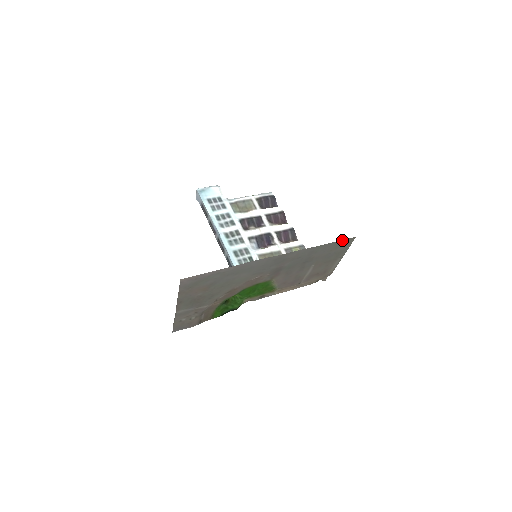
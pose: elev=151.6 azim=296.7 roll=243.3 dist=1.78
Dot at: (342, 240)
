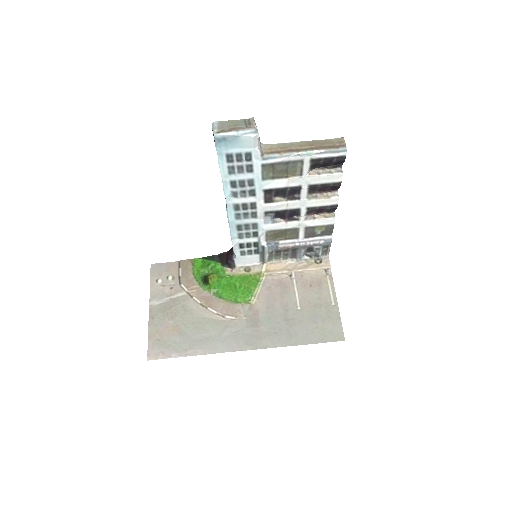
Dot at: occluded
